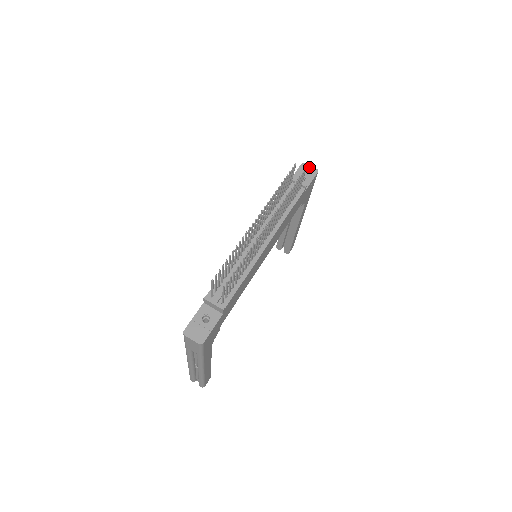
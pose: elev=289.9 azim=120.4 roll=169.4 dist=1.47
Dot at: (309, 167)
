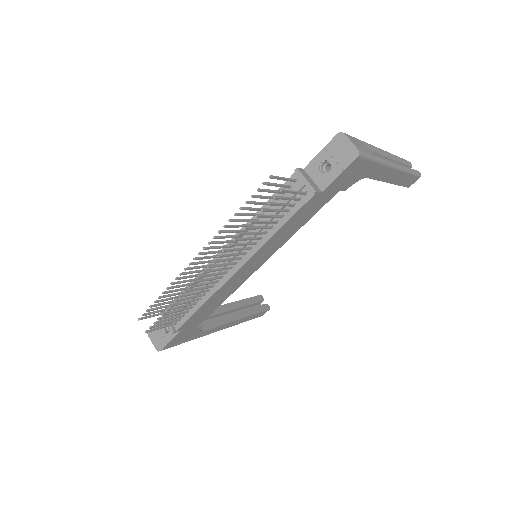
Dot at: (347, 143)
